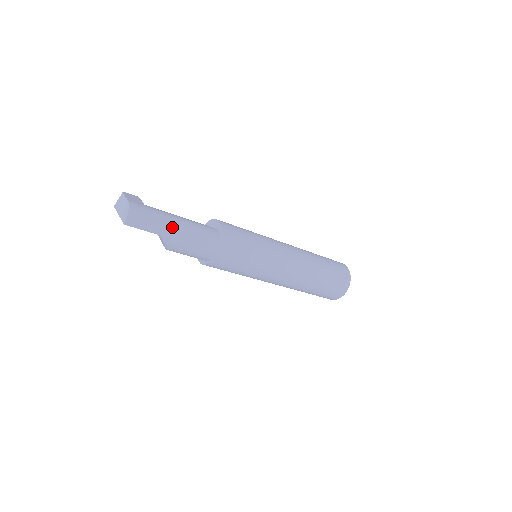
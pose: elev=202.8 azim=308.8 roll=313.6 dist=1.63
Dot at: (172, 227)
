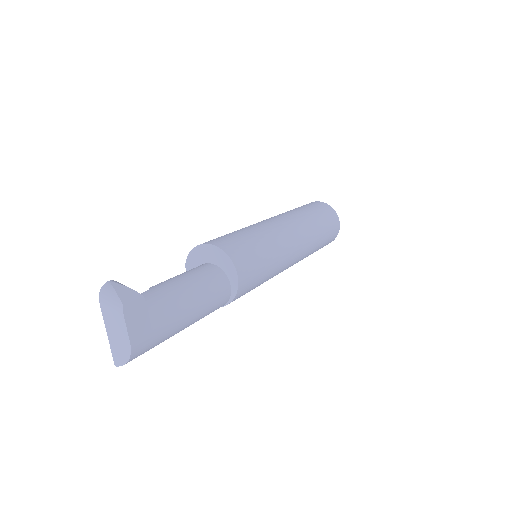
Dot at: occluded
